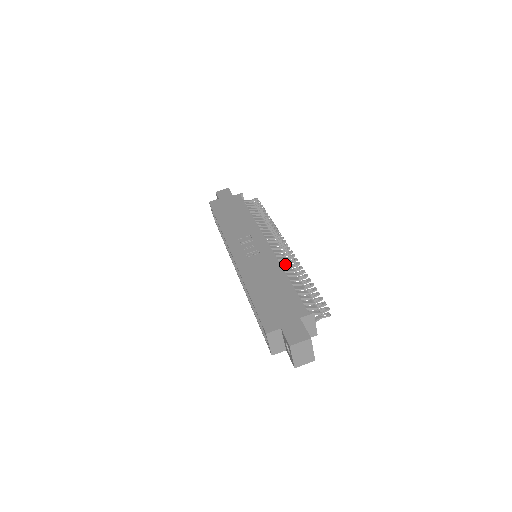
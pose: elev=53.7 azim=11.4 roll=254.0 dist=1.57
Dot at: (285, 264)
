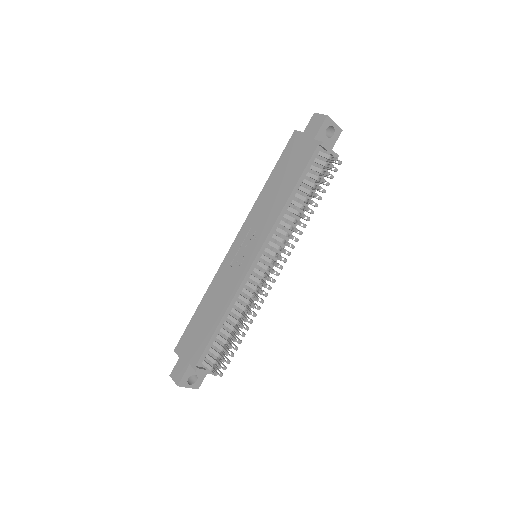
Dot at: (249, 295)
